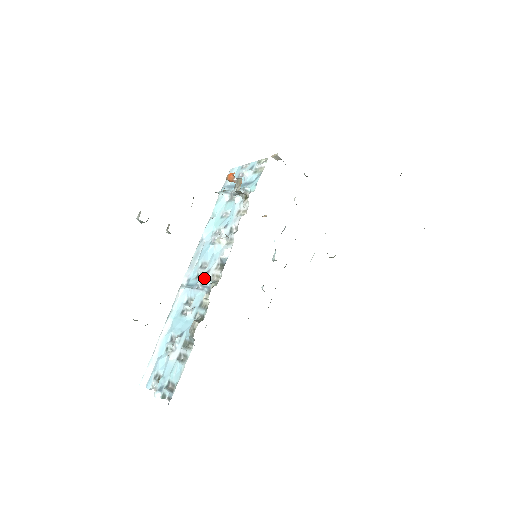
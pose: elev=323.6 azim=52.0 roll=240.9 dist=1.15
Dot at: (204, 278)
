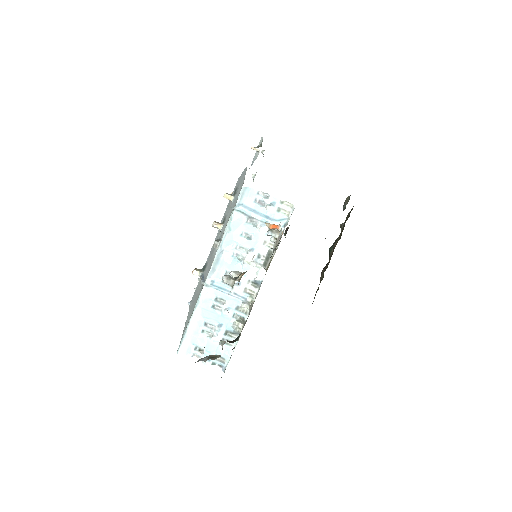
Dot at: (237, 289)
